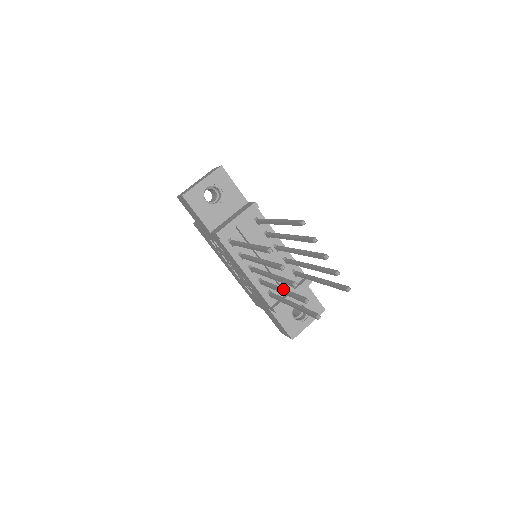
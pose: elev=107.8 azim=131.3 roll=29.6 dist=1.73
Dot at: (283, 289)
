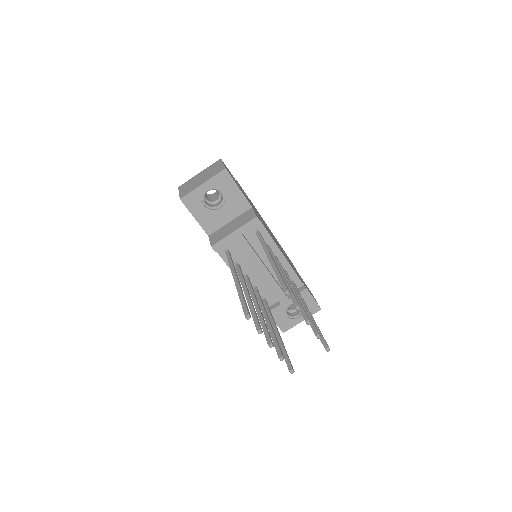
Dot at: (268, 322)
